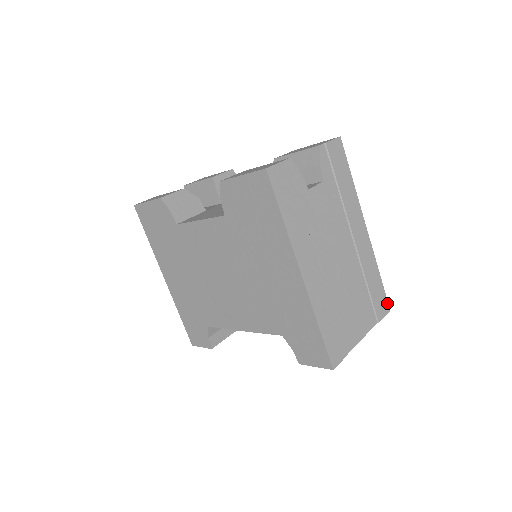
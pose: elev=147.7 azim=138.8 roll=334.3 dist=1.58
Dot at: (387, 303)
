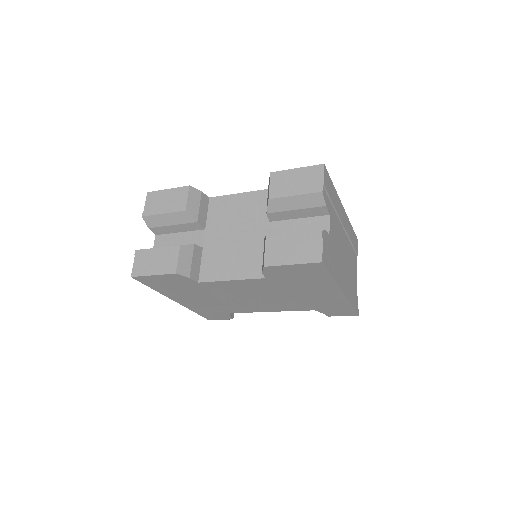
Dot at: (356, 237)
